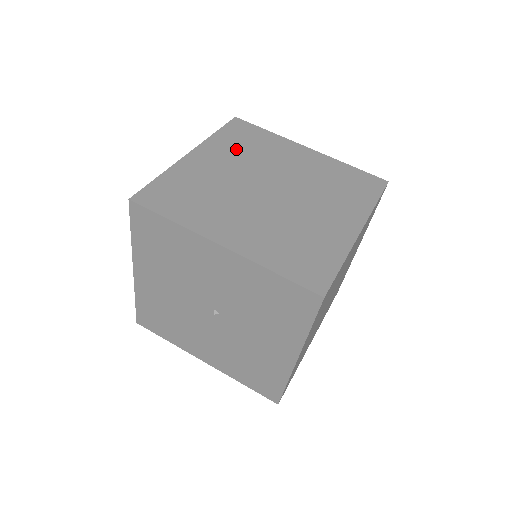
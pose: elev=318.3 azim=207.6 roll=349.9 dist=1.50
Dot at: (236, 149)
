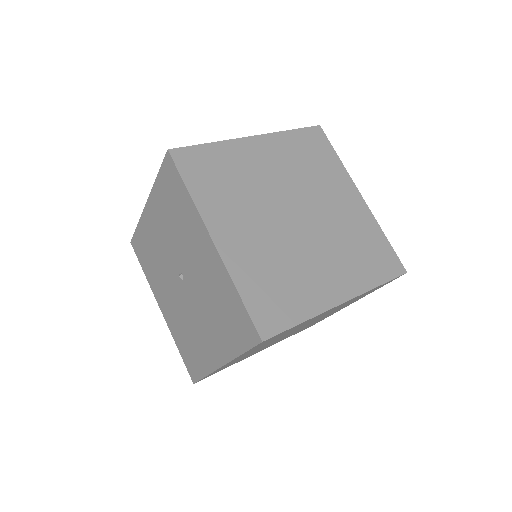
Dot at: occluded
